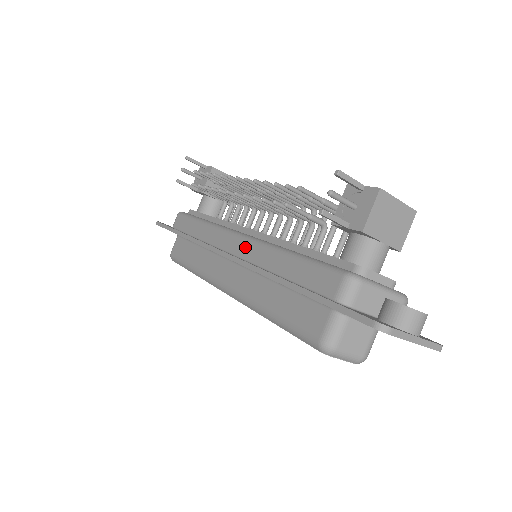
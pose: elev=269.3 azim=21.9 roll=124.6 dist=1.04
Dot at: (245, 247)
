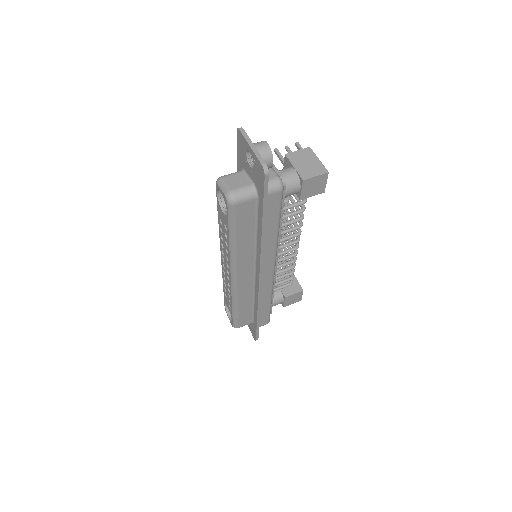
Dot at: occluded
